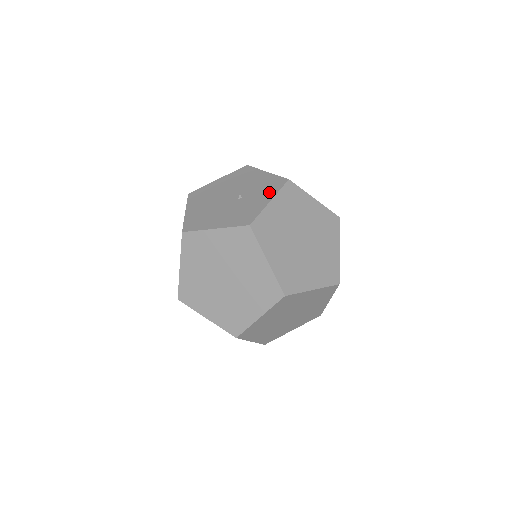
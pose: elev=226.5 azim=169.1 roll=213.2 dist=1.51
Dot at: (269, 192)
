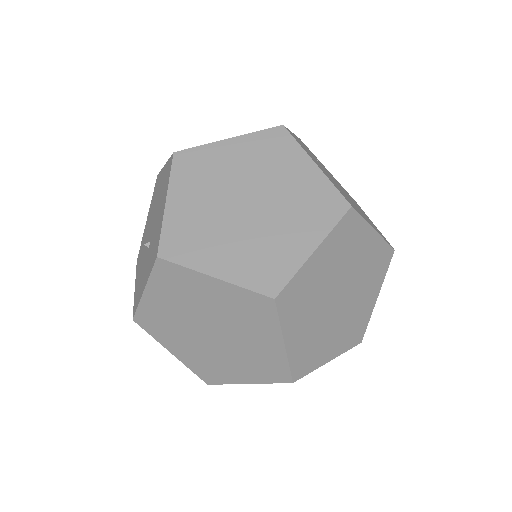
Dot at: (149, 267)
